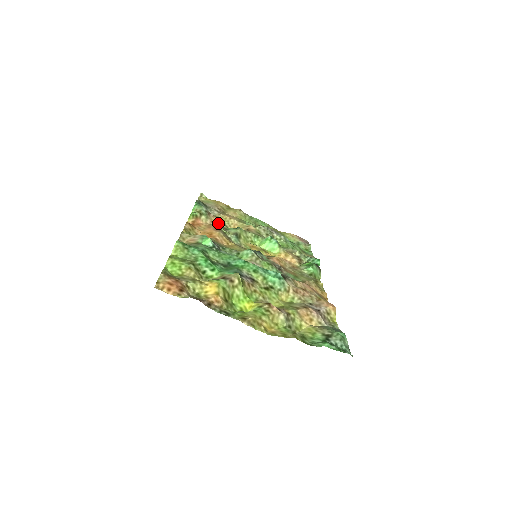
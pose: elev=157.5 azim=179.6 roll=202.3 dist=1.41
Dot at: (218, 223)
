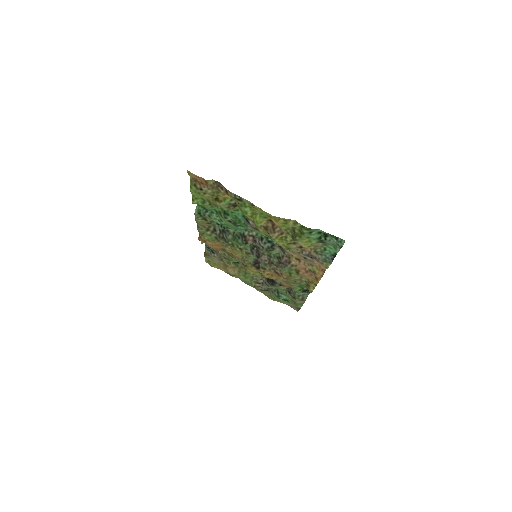
Dot at: (222, 255)
